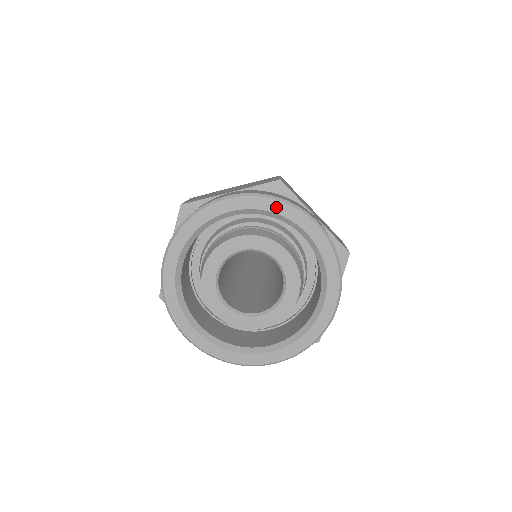
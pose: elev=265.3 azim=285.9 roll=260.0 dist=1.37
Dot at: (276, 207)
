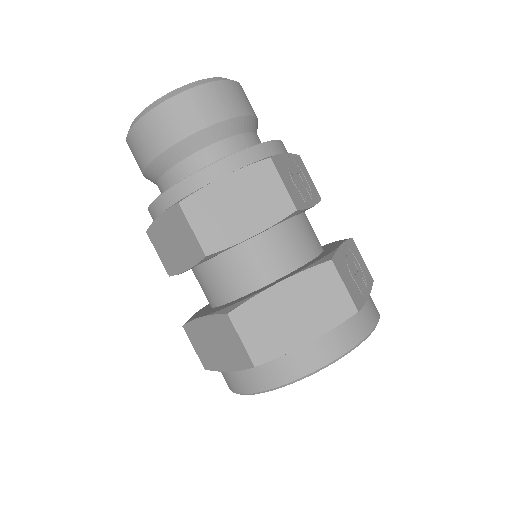
Dot at: occluded
